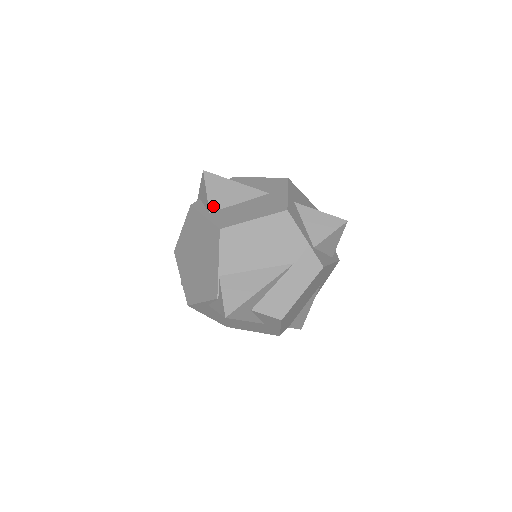
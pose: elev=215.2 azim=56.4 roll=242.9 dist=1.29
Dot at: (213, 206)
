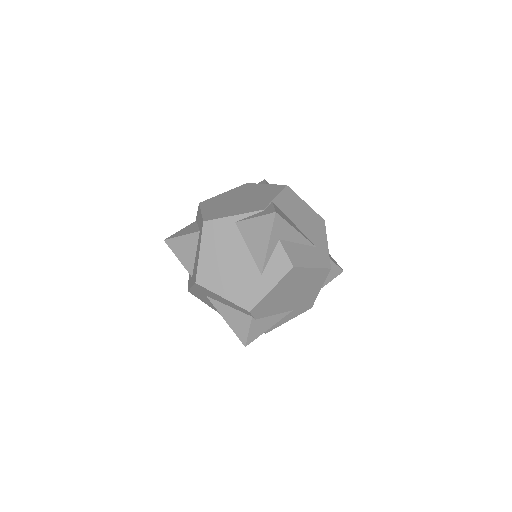
Dot at: occluded
